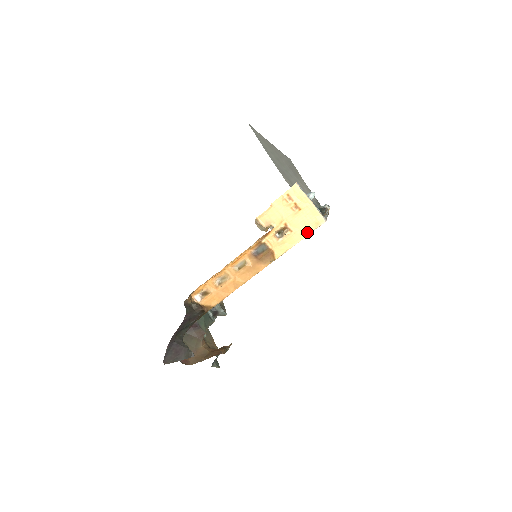
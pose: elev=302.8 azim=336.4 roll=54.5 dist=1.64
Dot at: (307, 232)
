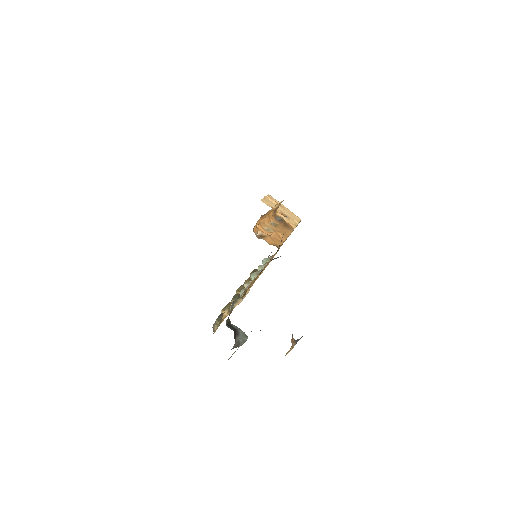
Dot at: (297, 221)
